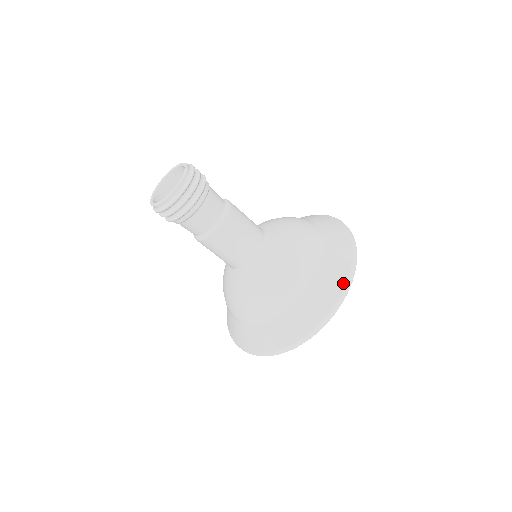
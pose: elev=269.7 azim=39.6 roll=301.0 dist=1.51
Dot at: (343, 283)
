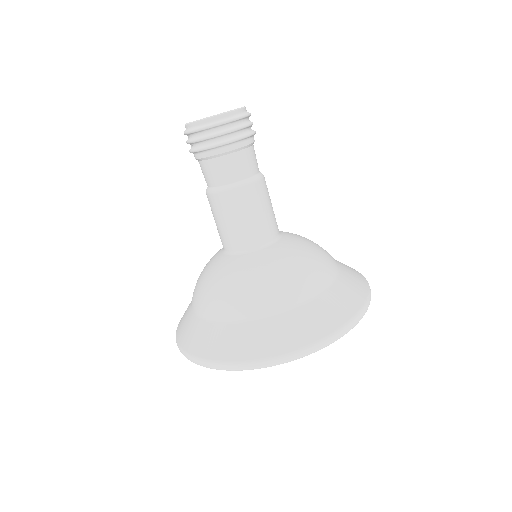
Dot at: (334, 327)
